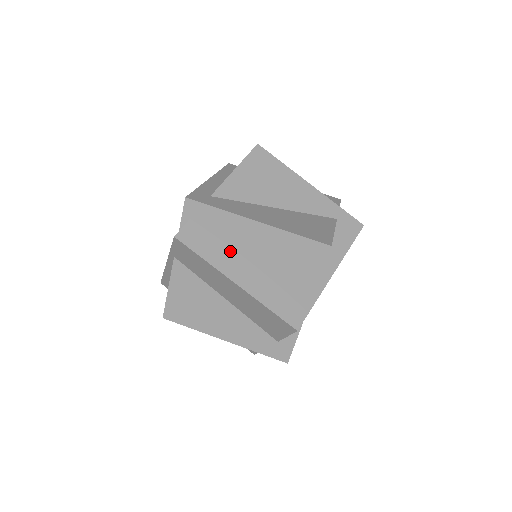
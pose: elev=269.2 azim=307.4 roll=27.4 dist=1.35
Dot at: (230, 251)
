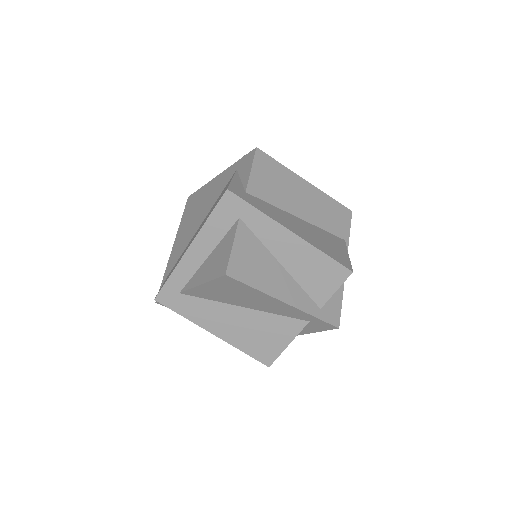
Dot at: occluded
